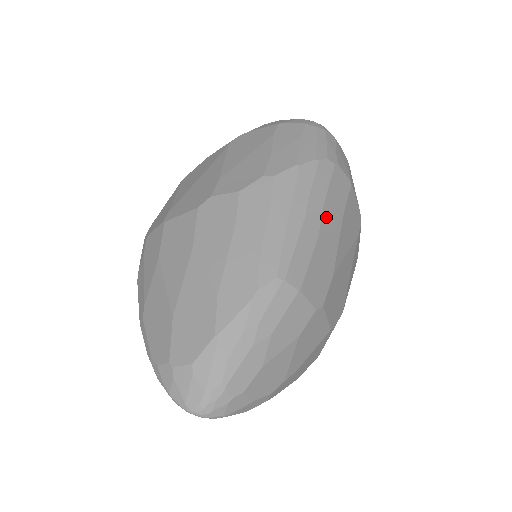
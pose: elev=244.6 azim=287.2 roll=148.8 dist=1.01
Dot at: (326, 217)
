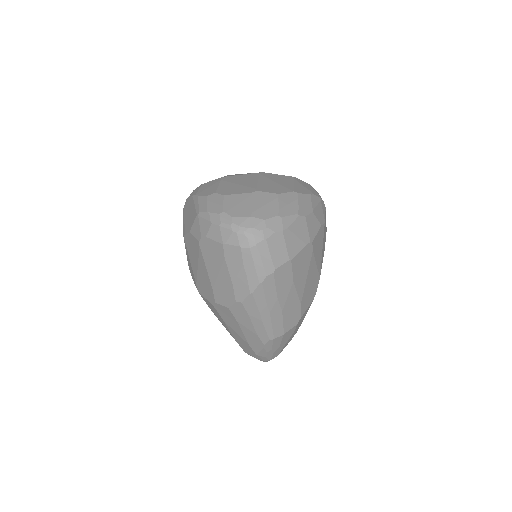
Dot at: (282, 299)
